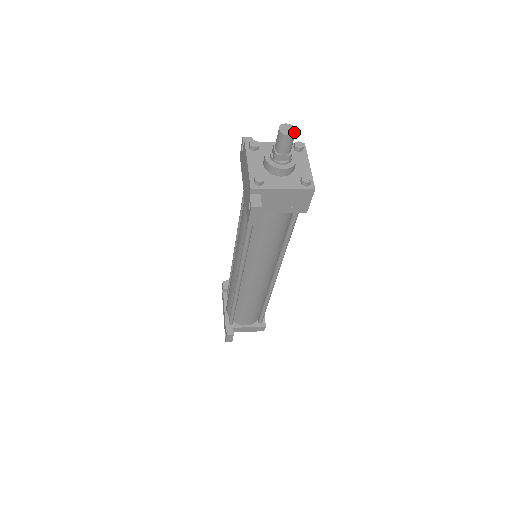
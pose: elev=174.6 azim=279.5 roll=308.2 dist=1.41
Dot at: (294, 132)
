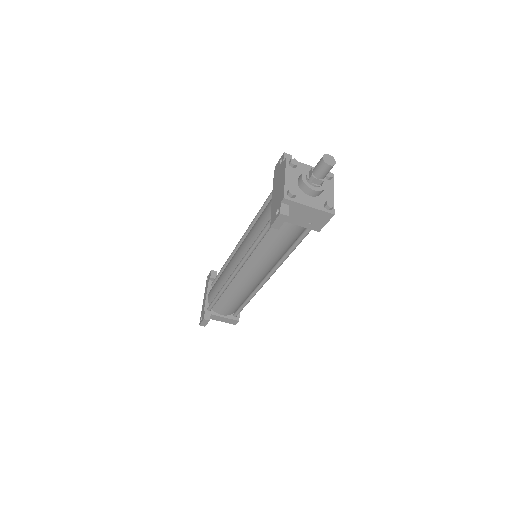
Dot at: (334, 164)
